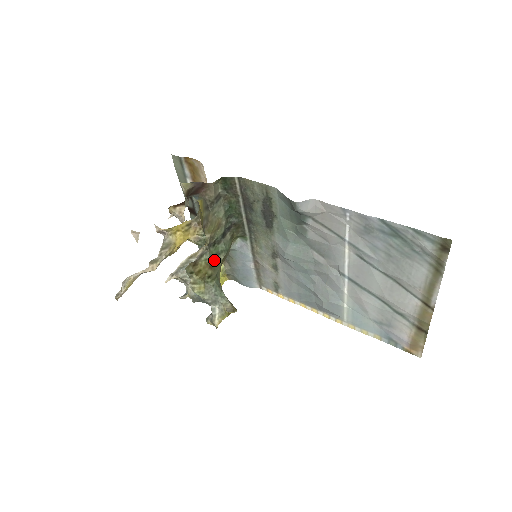
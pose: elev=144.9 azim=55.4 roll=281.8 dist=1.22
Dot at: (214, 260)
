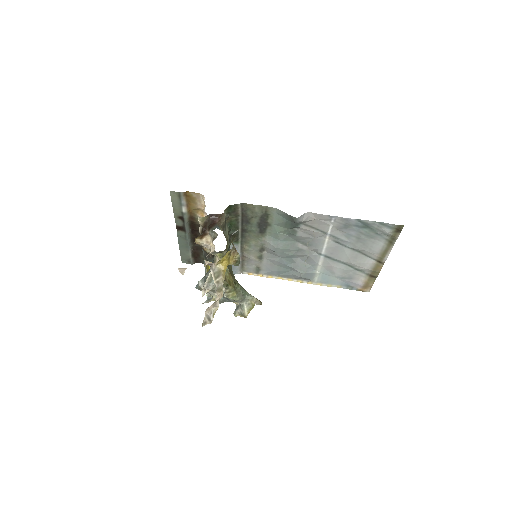
Dot at: (229, 268)
